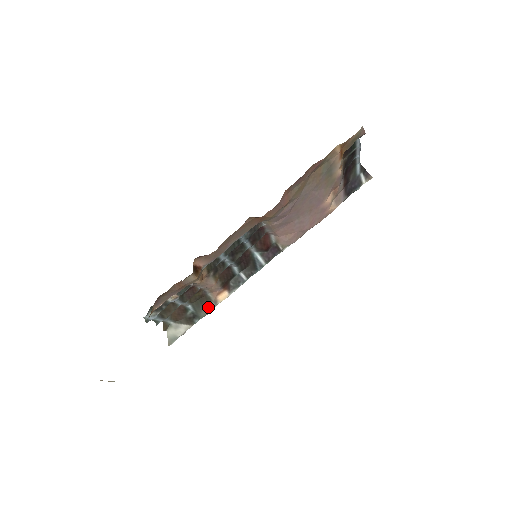
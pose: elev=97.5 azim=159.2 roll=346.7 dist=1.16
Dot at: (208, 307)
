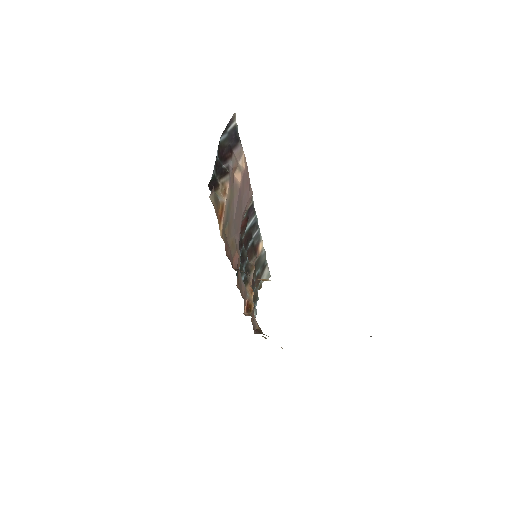
Dot at: (262, 257)
